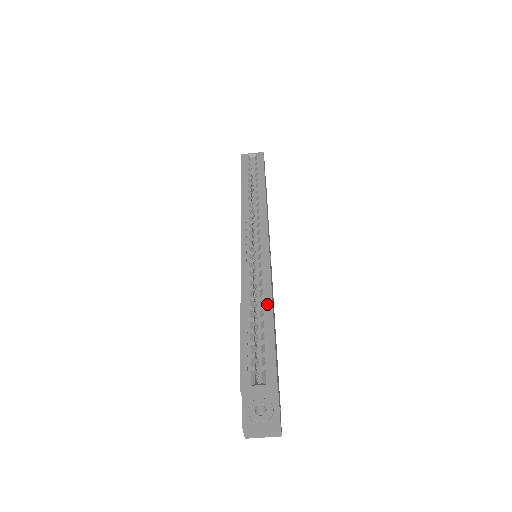
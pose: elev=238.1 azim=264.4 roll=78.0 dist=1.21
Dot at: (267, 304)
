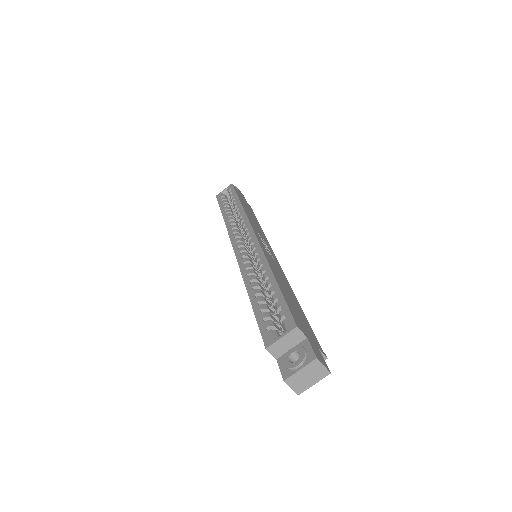
Dot at: (268, 275)
